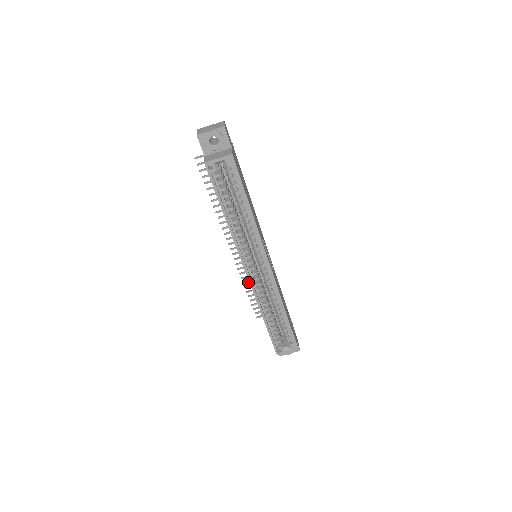
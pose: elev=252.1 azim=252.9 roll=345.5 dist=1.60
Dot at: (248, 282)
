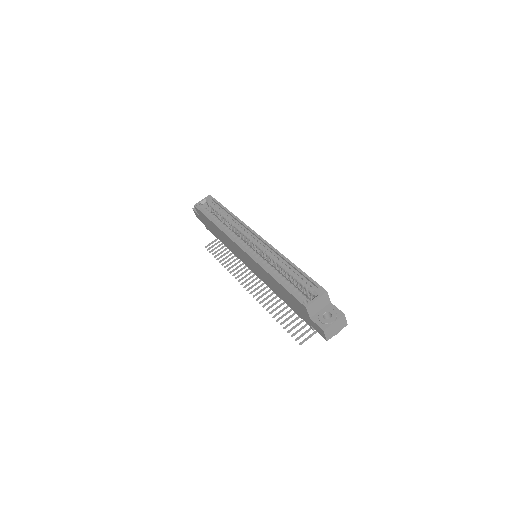
Dot at: (274, 310)
